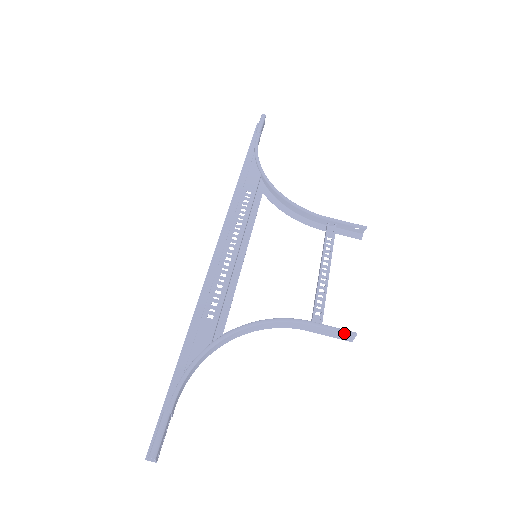
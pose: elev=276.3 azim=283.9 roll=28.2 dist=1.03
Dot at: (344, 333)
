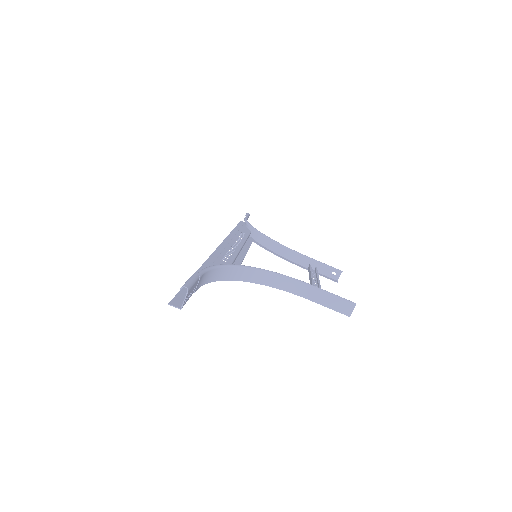
Dot at: (345, 301)
